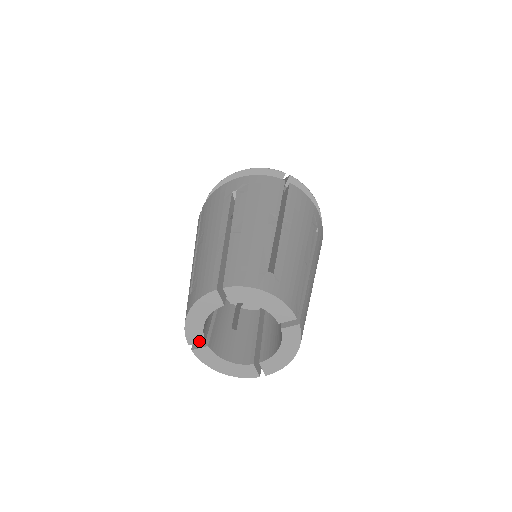
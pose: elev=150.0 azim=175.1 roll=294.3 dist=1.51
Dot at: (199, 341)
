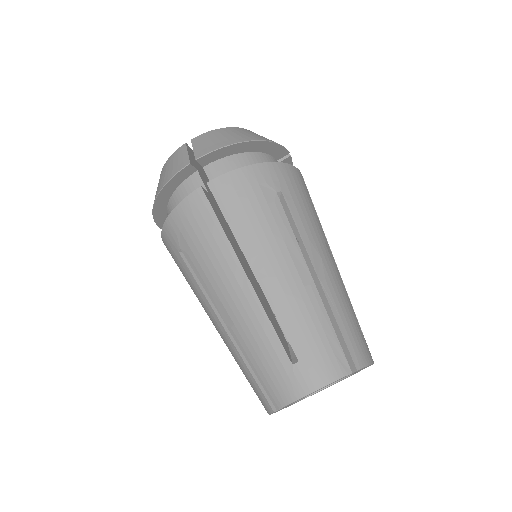
Dot at: (296, 402)
